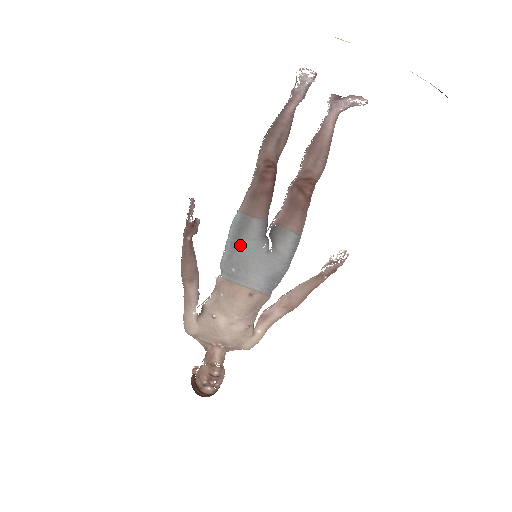
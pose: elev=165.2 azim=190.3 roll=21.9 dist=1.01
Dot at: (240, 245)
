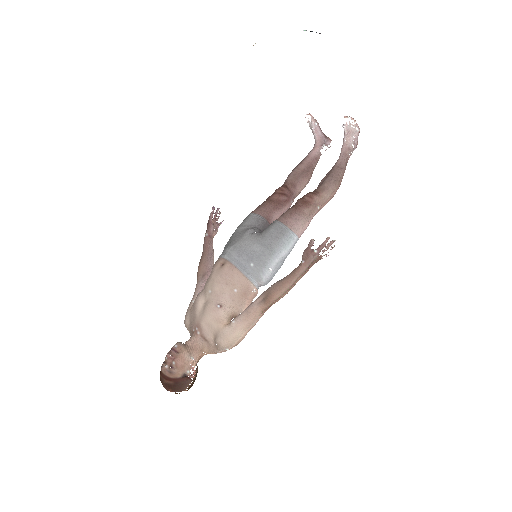
Dot at: (234, 232)
